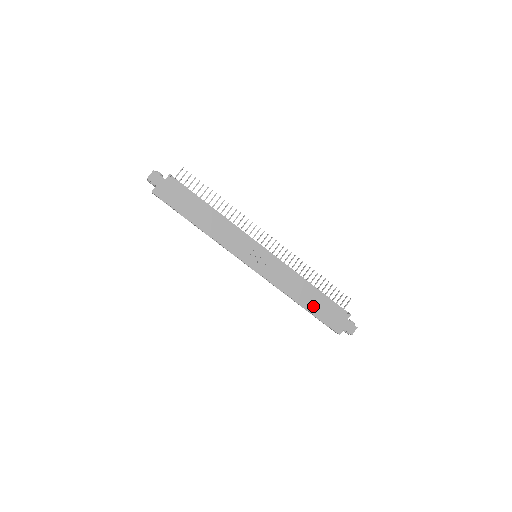
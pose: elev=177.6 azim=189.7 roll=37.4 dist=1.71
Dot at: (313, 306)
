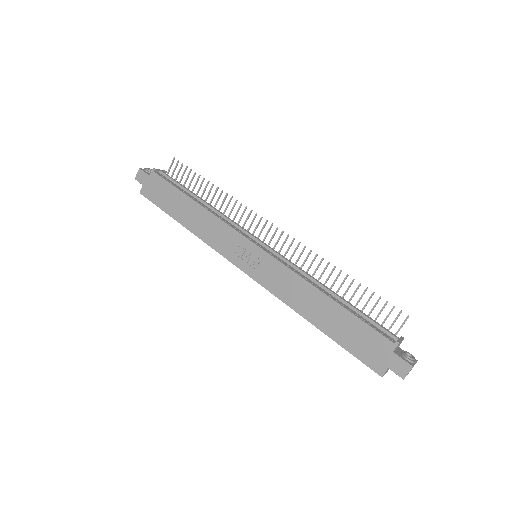
Dot at: (333, 327)
